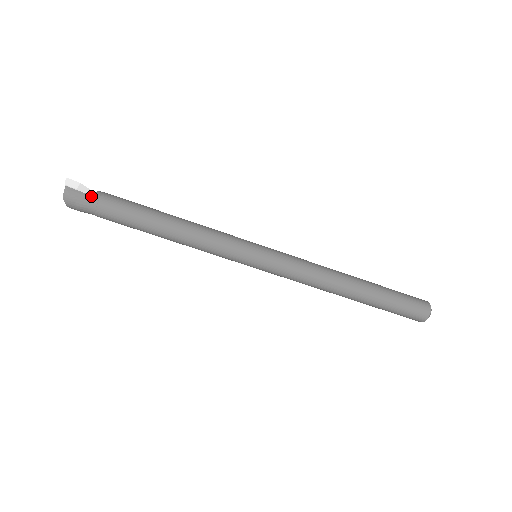
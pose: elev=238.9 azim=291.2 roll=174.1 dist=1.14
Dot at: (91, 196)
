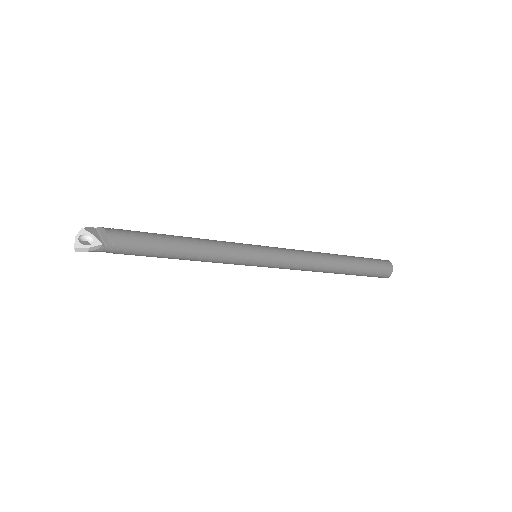
Dot at: (102, 251)
